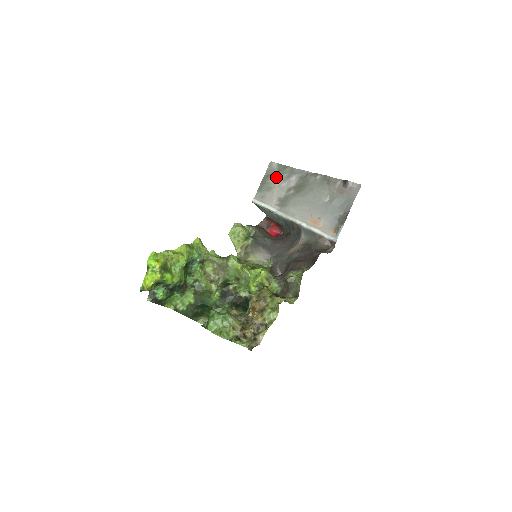
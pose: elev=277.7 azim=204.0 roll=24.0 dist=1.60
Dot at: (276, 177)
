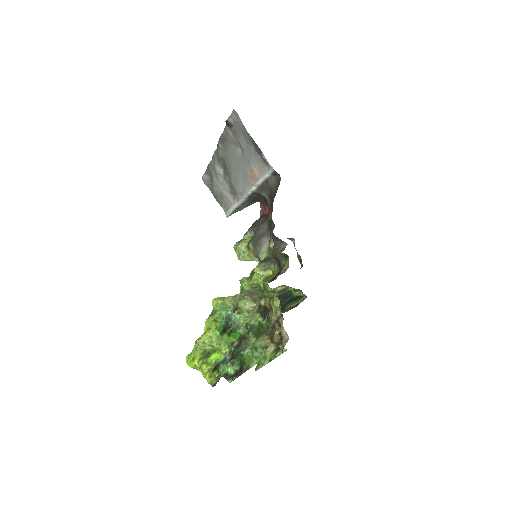
Dot at: (213, 183)
